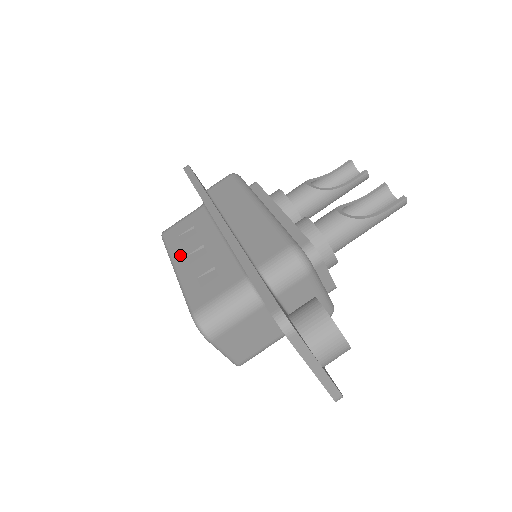
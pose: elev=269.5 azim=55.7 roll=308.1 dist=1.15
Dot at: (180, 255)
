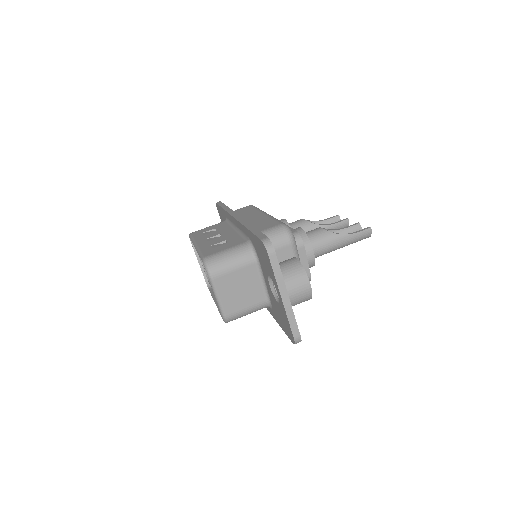
Dot at: (201, 239)
